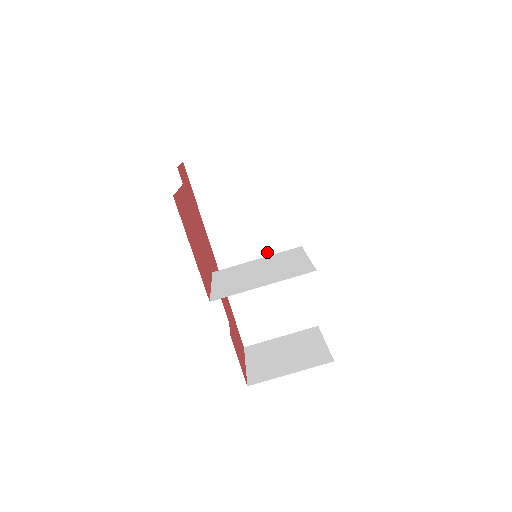
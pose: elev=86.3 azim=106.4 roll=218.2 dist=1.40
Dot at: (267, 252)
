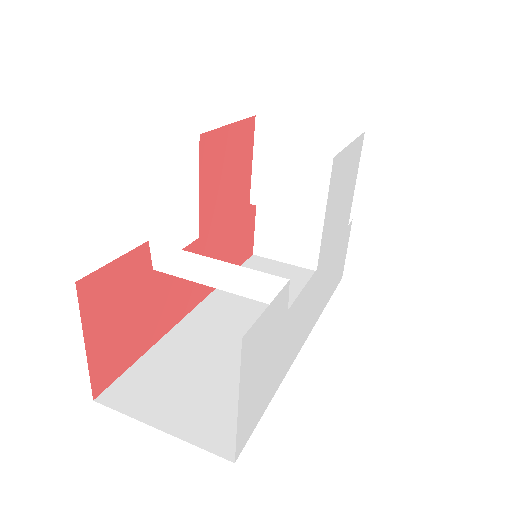
Dot at: occluded
